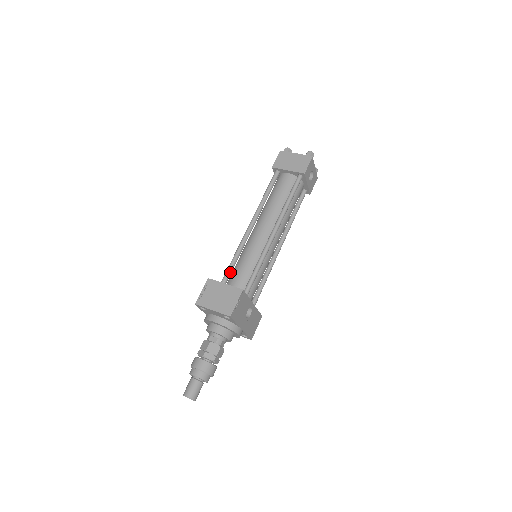
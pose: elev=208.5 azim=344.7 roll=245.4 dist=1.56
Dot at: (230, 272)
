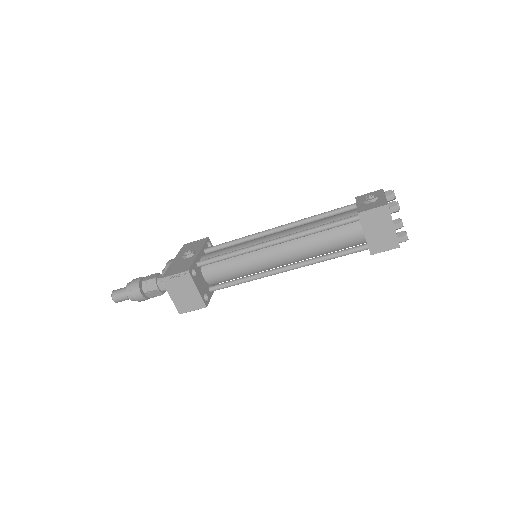
Dot at: (218, 261)
